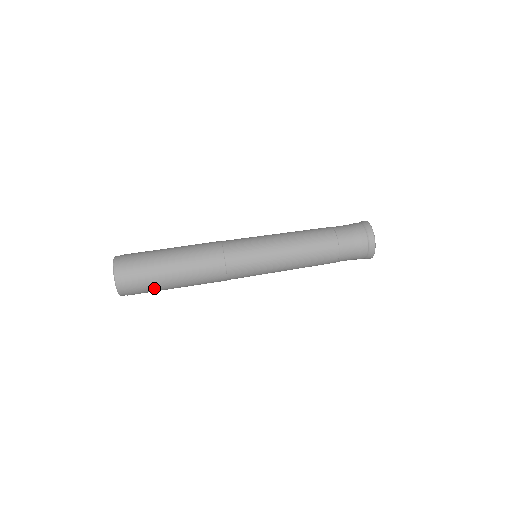
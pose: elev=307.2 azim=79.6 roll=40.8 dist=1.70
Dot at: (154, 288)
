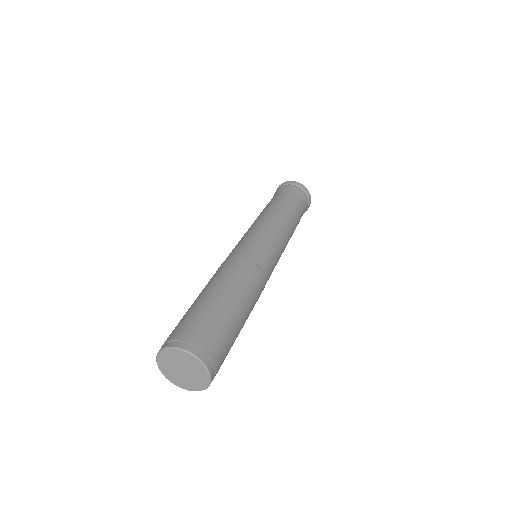
Dot at: occluded
